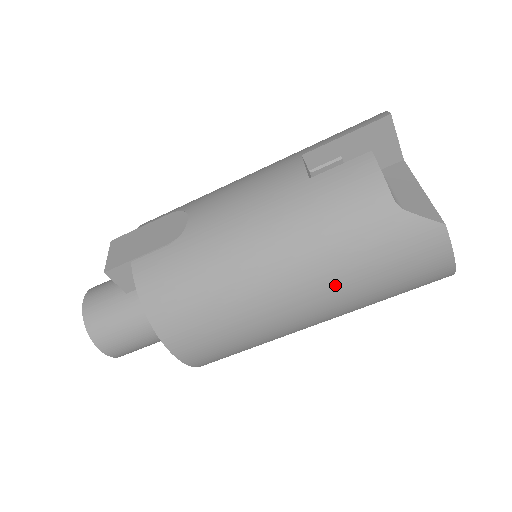
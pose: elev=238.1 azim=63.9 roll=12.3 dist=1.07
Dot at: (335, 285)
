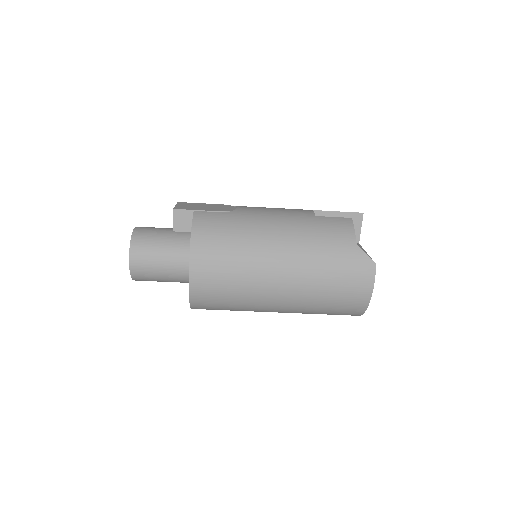
Dot at: (307, 273)
